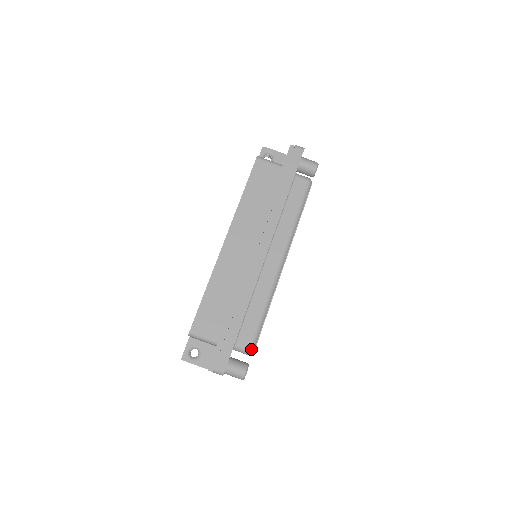
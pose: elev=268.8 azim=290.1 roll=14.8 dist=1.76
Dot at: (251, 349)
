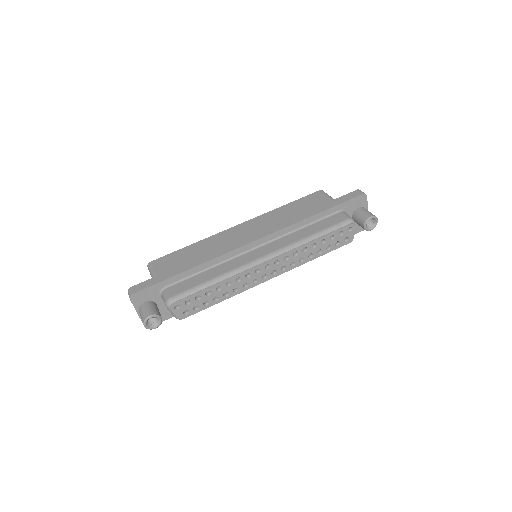
Dot at: (170, 299)
